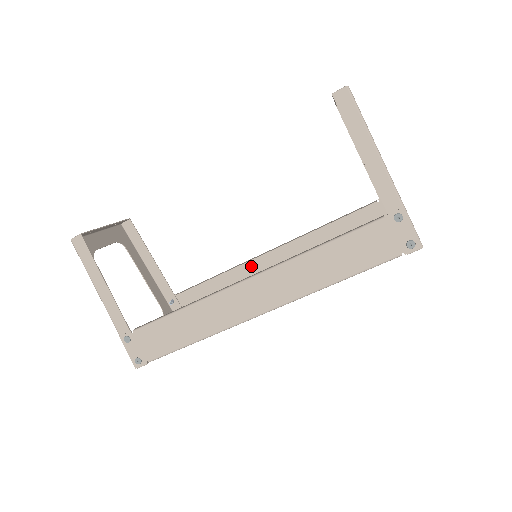
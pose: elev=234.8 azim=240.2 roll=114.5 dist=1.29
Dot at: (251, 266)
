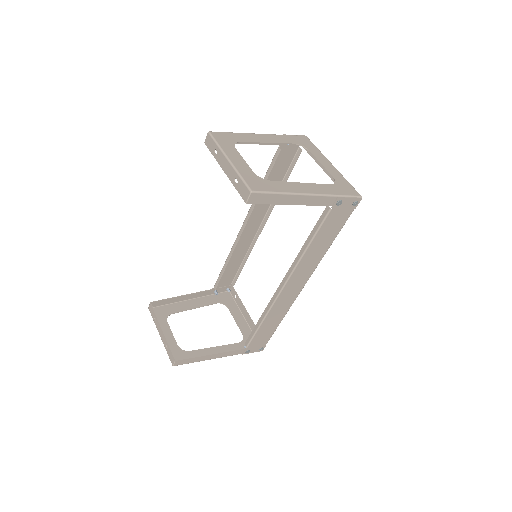
Dot at: (239, 240)
